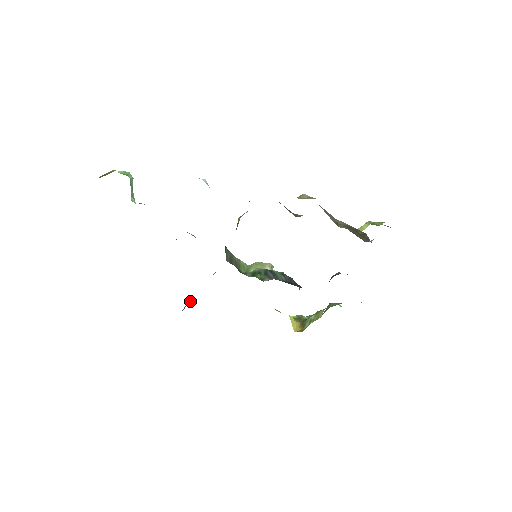
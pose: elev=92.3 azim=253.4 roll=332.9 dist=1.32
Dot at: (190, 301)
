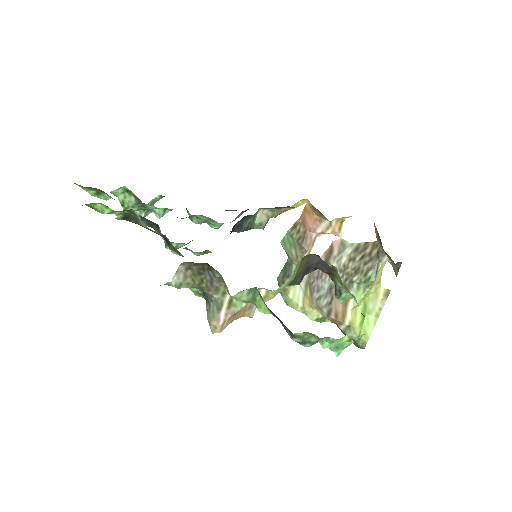
Dot at: occluded
